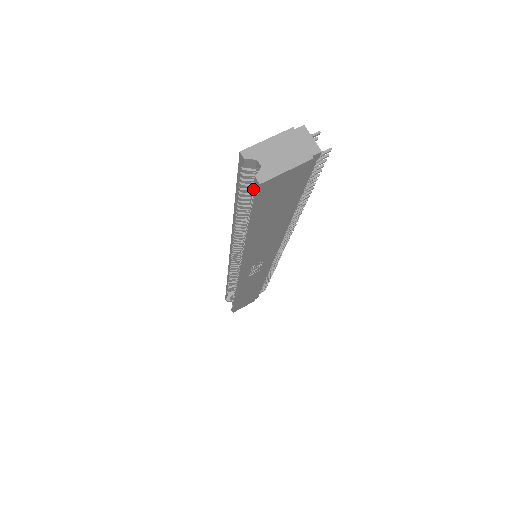
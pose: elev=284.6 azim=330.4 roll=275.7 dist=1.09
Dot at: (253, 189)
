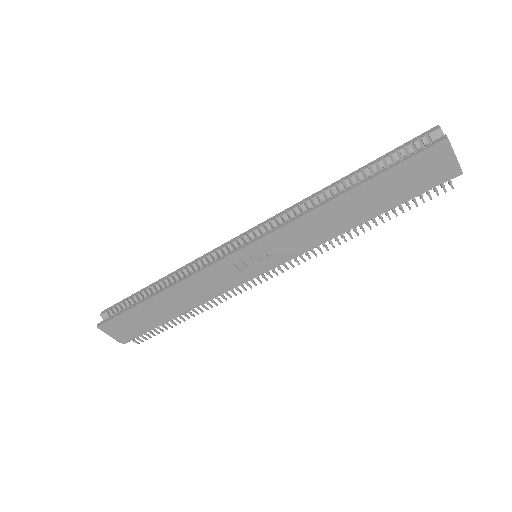
Dot at: (428, 144)
